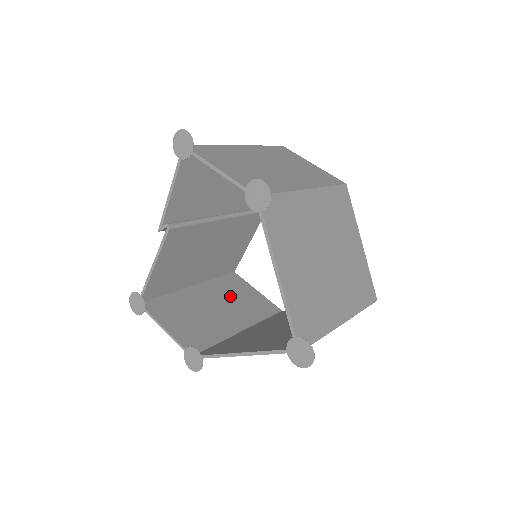
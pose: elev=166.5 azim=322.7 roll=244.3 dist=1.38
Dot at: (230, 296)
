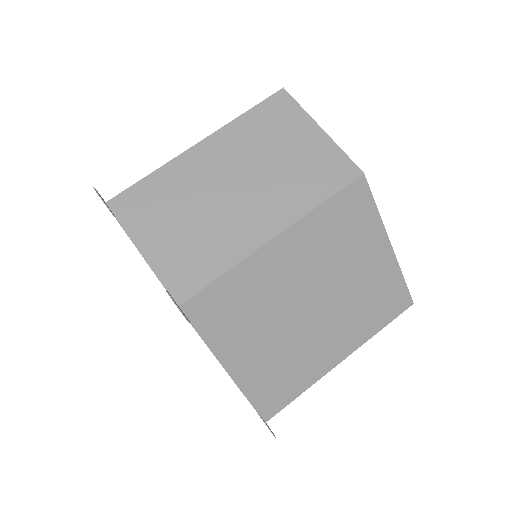
Dot at: occluded
